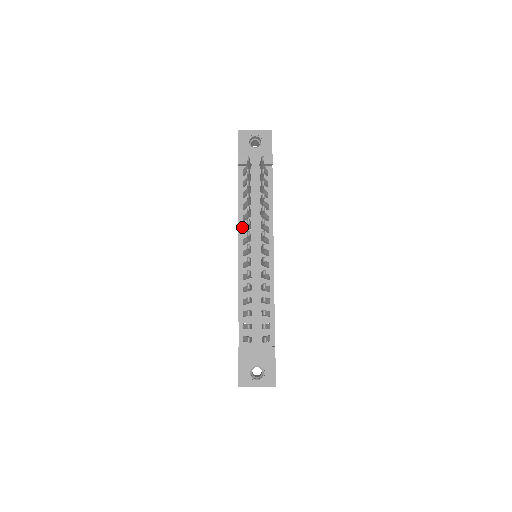
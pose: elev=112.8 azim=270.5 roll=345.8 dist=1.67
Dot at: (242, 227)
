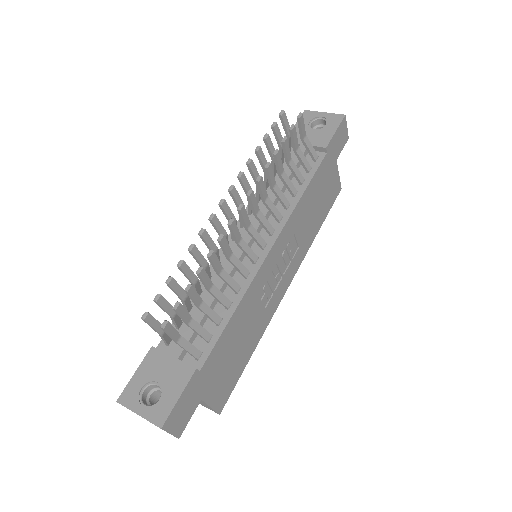
Dot at: occluded
